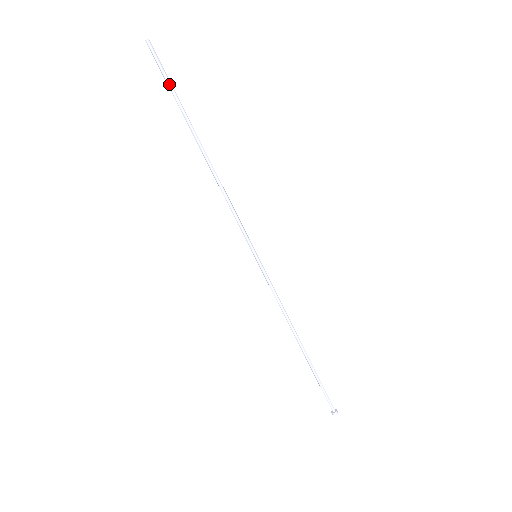
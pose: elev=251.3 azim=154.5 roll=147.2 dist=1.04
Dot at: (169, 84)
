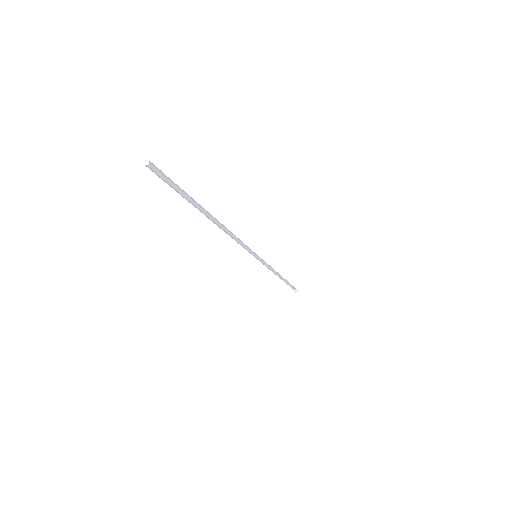
Dot at: (177, 191)
